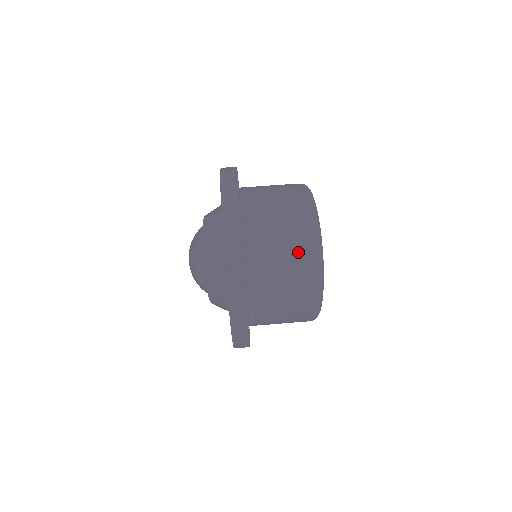
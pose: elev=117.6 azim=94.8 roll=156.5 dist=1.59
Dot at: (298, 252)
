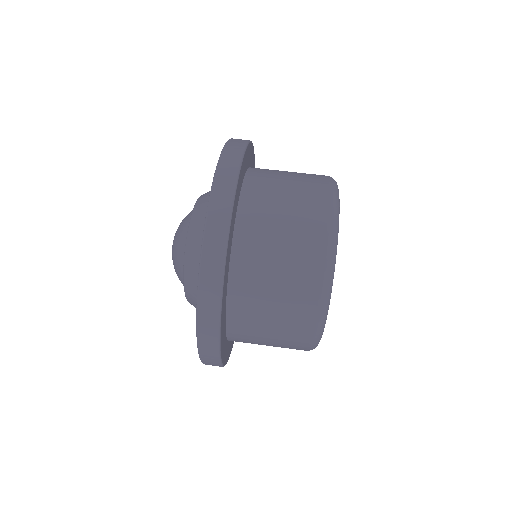
Dot at: (302, 256)
